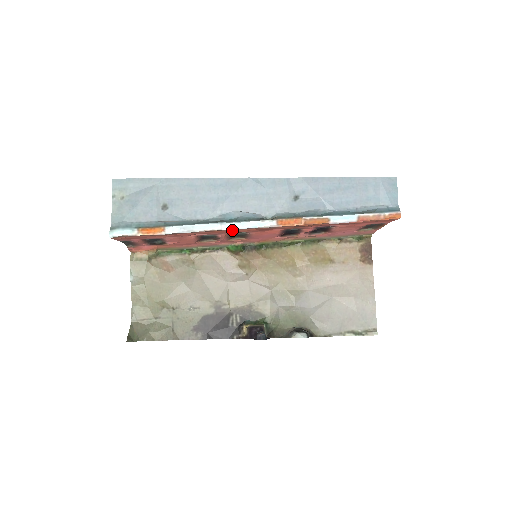
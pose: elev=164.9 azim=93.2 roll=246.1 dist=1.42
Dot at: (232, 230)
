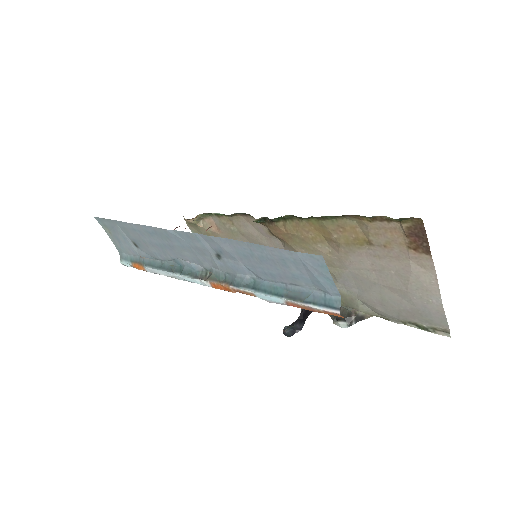
Dot at: occluded
